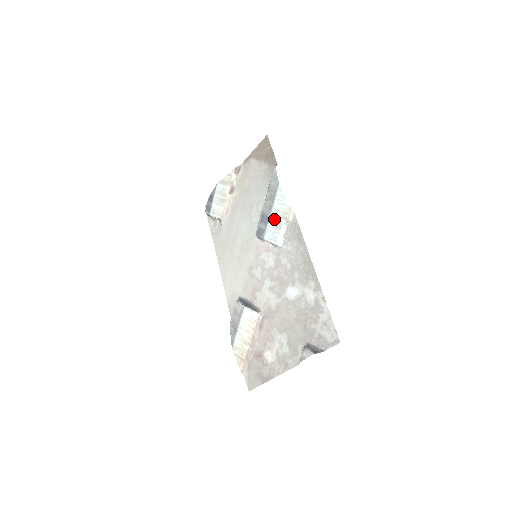
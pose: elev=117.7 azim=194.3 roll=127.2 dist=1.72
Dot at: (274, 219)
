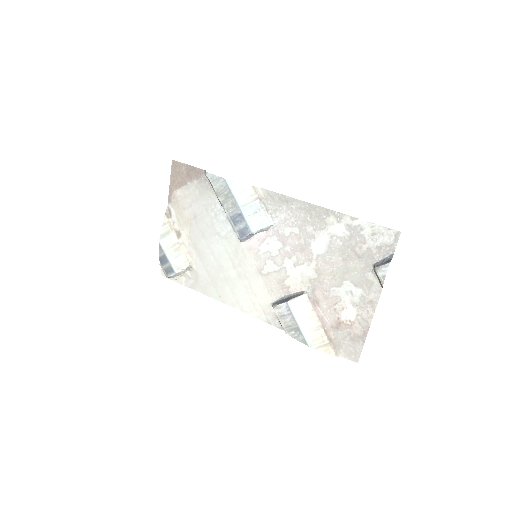
Dot at: (247, 209)
